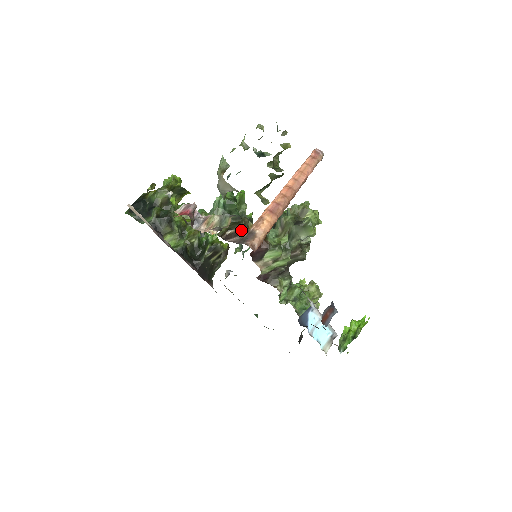
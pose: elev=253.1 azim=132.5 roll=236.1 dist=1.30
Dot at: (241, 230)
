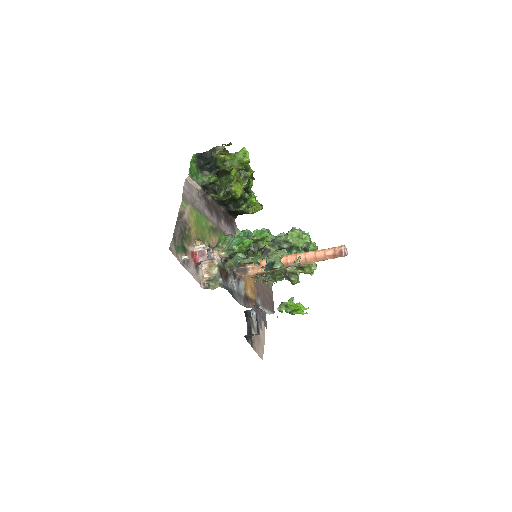
Dot at: occluded
